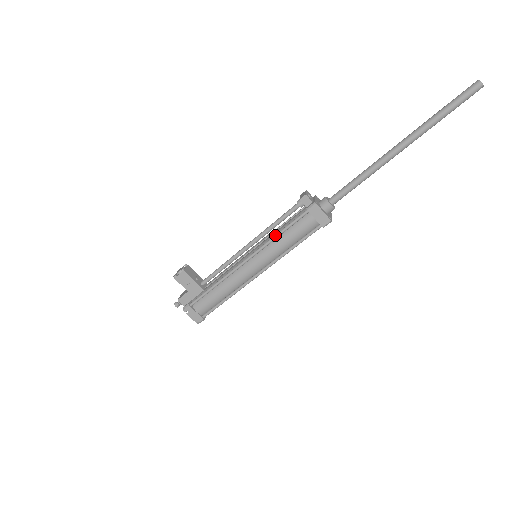
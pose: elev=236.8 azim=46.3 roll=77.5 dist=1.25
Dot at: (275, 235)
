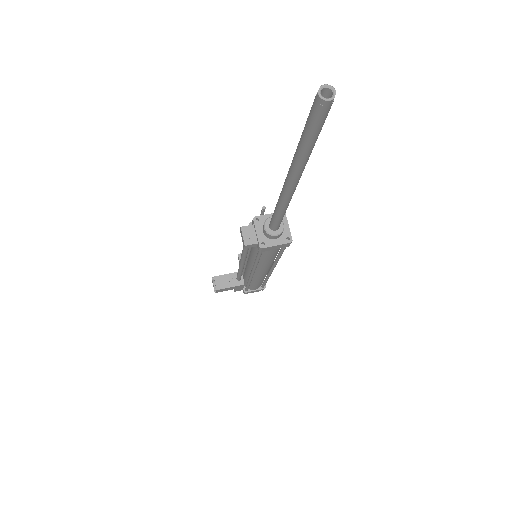
Dot at: (255, 263)
